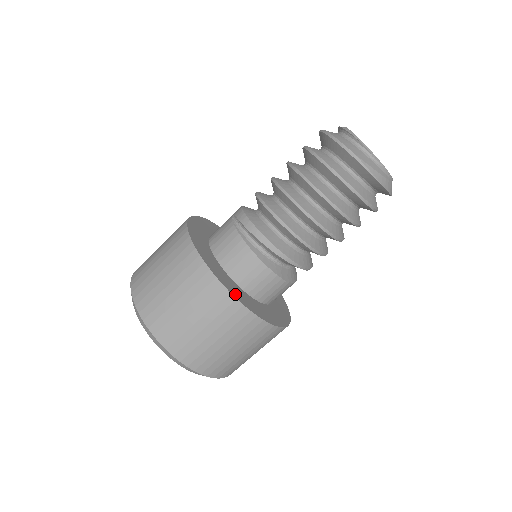
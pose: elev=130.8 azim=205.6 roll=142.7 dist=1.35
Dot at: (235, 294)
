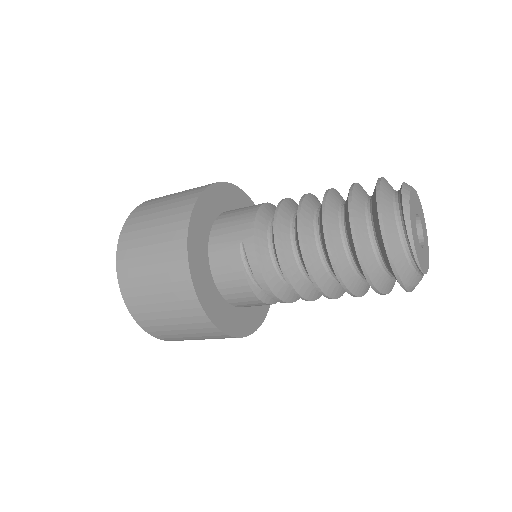
Dot at: (232, 330)
